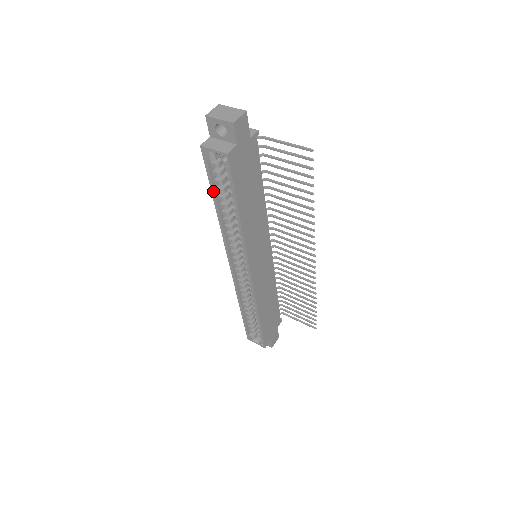
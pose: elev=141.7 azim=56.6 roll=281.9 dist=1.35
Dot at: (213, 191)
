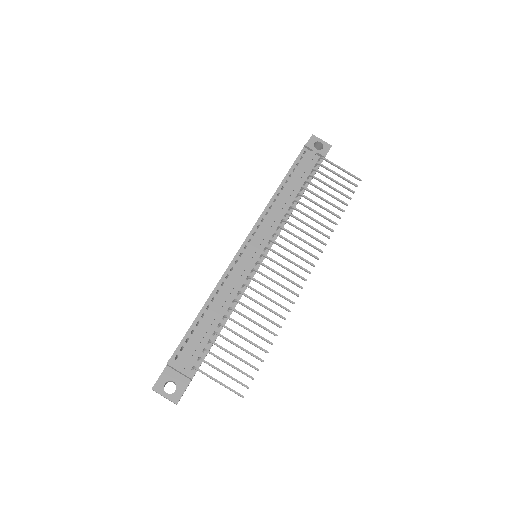
Dot at: occluded
